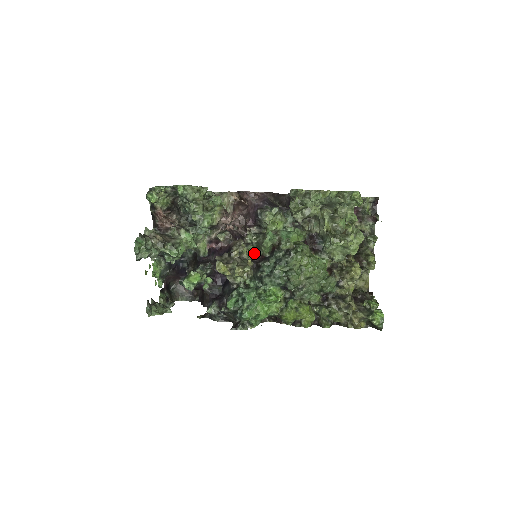
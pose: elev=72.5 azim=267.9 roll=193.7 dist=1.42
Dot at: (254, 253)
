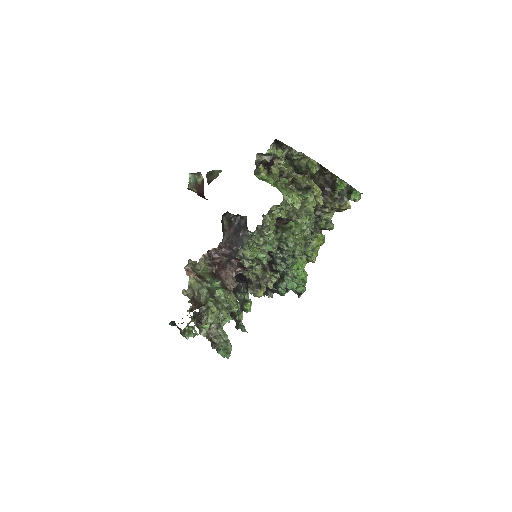
Dot at: occluded
